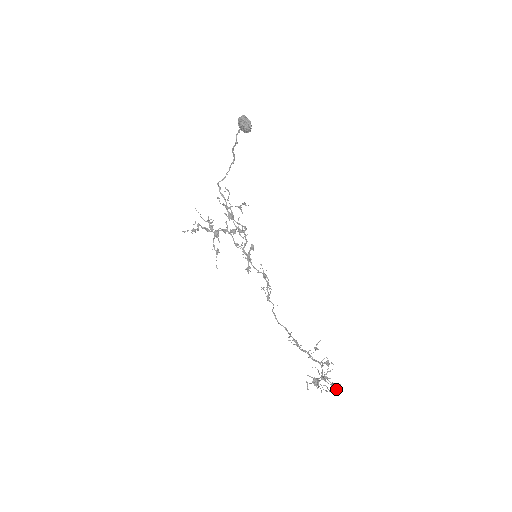
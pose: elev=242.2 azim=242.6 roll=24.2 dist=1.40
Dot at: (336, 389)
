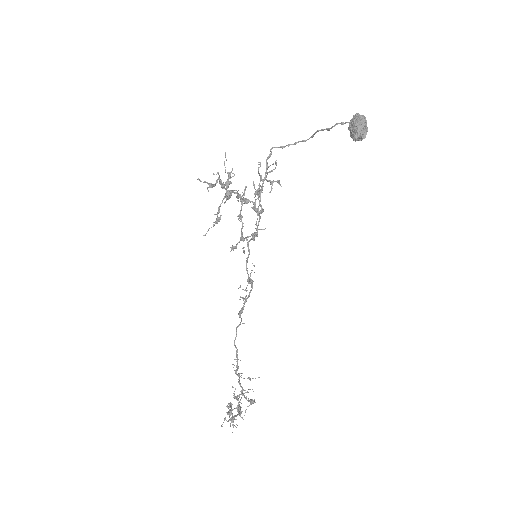
Dot at: (240, 414)
